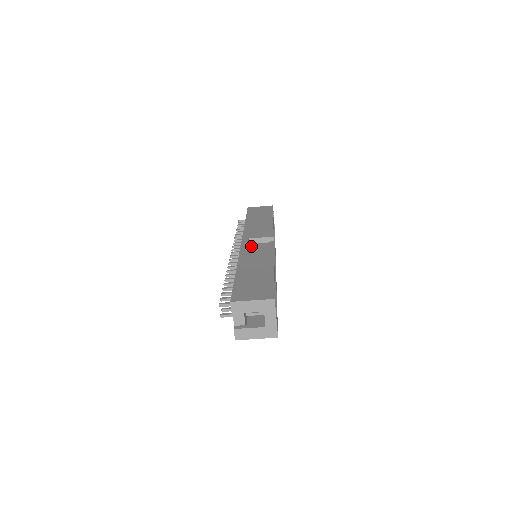
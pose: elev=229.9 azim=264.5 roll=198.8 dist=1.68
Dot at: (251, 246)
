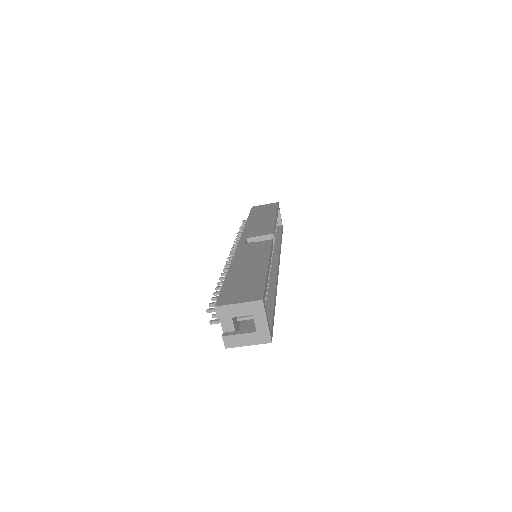
Dot at: (248, 245)
